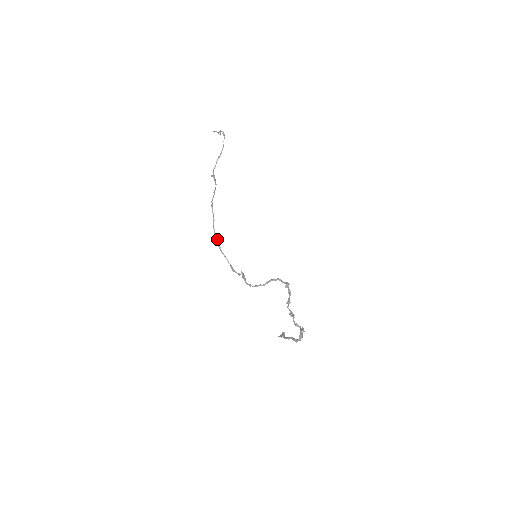
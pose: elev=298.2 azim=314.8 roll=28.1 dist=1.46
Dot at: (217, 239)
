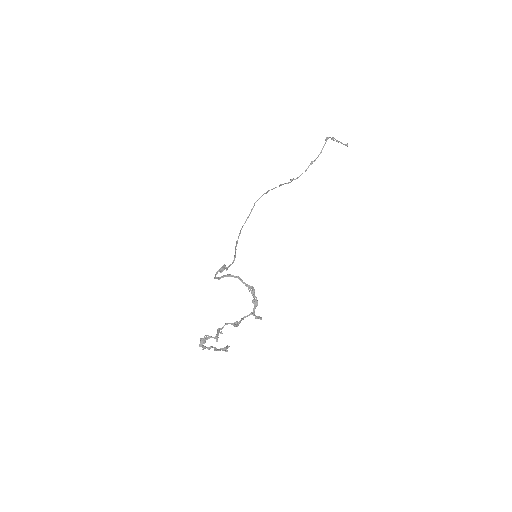
Dot at: (239, 234)
